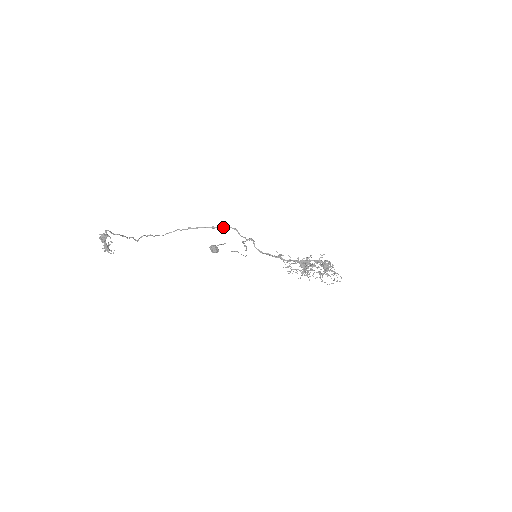
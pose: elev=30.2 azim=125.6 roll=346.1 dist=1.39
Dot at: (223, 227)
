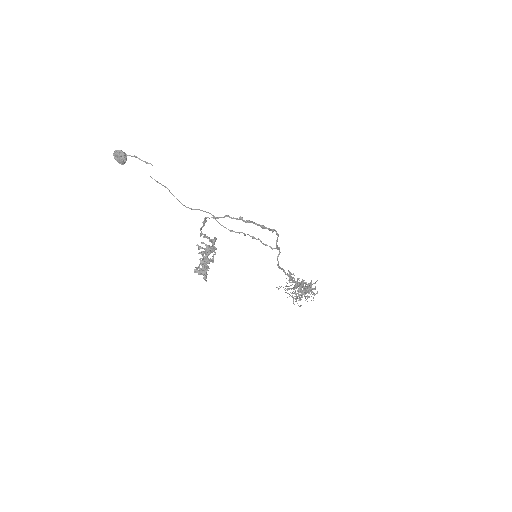
Dot at: (272, 230)
